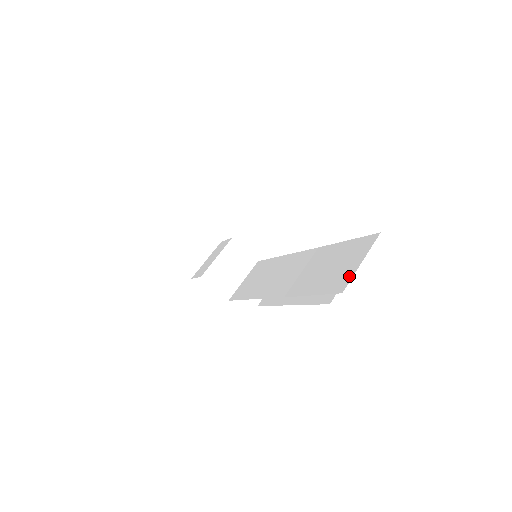
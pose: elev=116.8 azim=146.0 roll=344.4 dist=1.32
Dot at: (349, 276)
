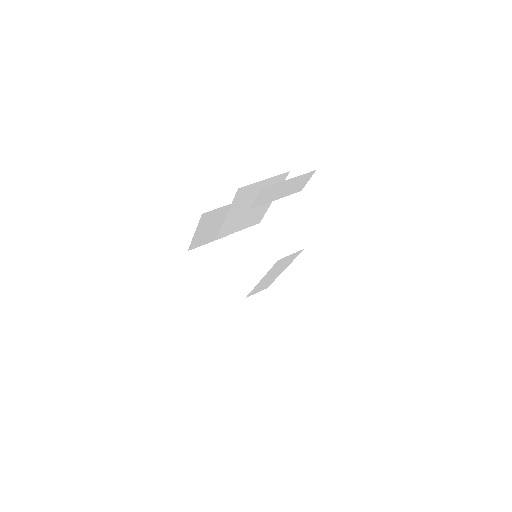
Dot at: occluded
